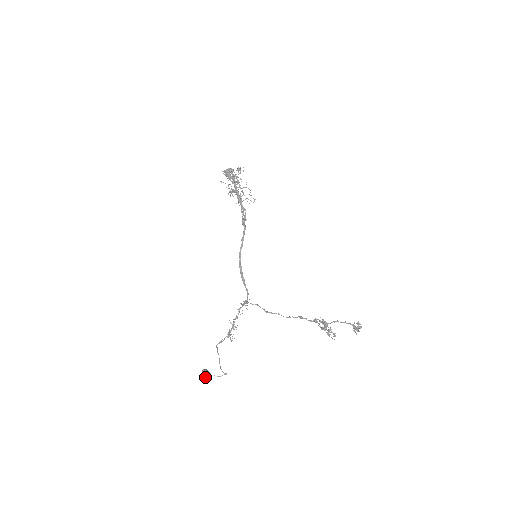
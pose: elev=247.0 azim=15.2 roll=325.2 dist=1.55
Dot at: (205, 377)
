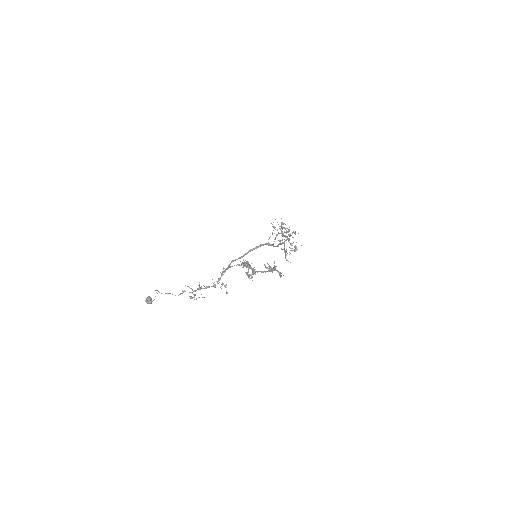
Dot at: (146, 300)
